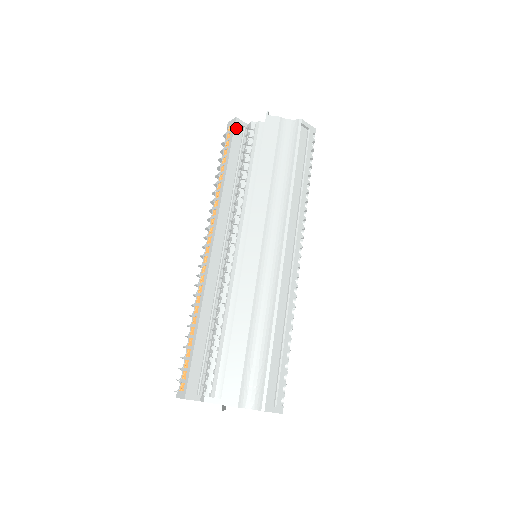
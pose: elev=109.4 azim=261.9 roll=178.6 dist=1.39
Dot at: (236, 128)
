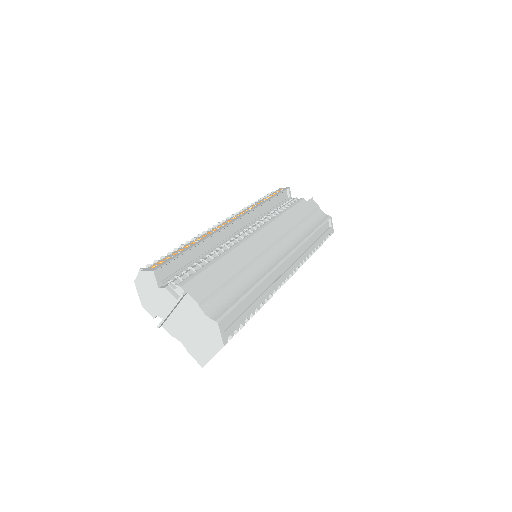
Dot at: (285, 192)
